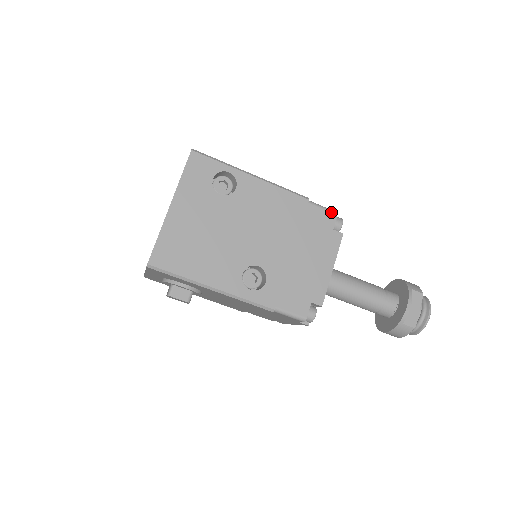
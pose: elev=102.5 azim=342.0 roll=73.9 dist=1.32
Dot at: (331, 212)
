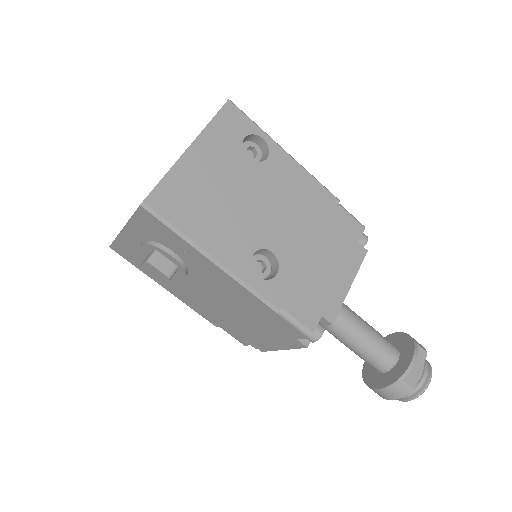
Dot at: (359, 223)
